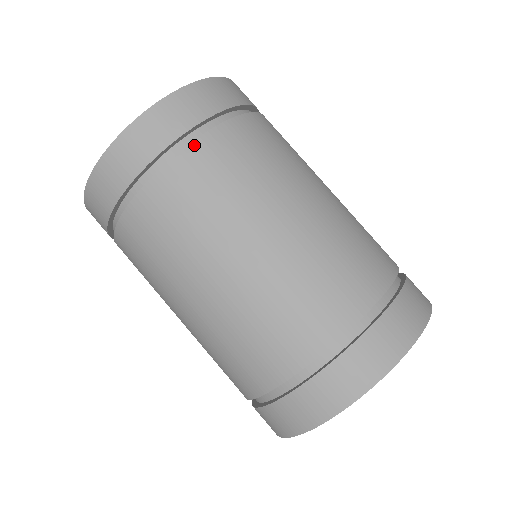
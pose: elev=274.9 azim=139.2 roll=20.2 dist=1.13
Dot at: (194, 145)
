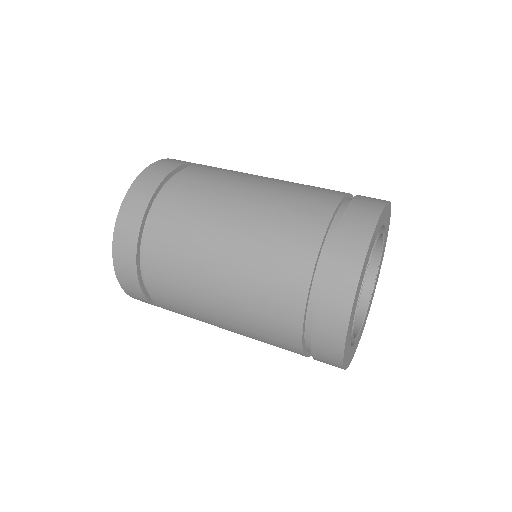
Dot at: (154, 216)
